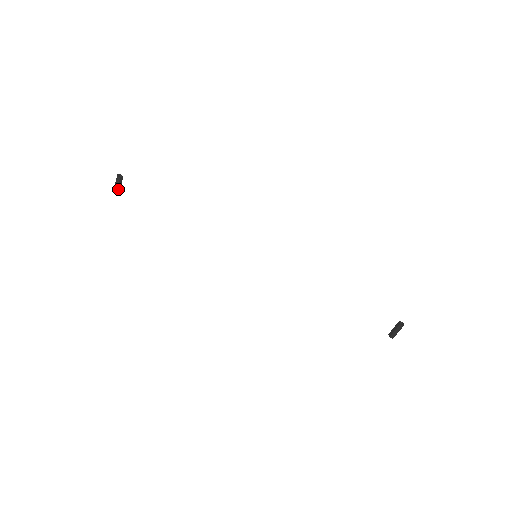
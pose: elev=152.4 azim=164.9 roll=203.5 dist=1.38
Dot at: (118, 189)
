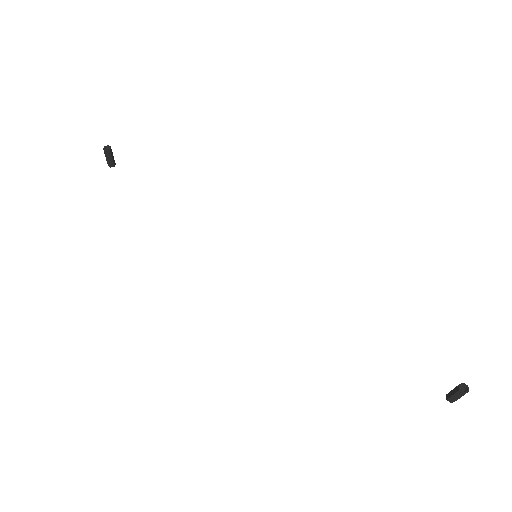
Dot at: (111, 162)
